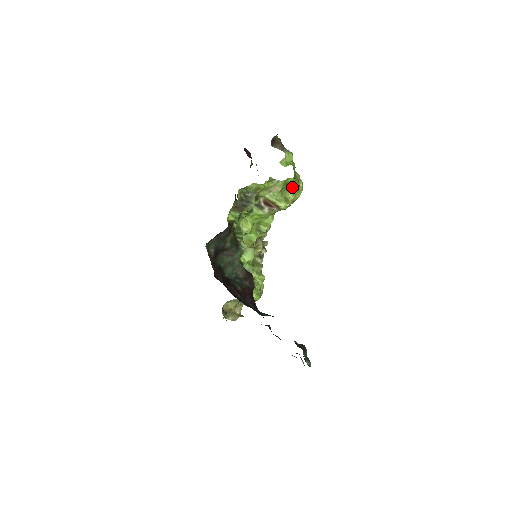
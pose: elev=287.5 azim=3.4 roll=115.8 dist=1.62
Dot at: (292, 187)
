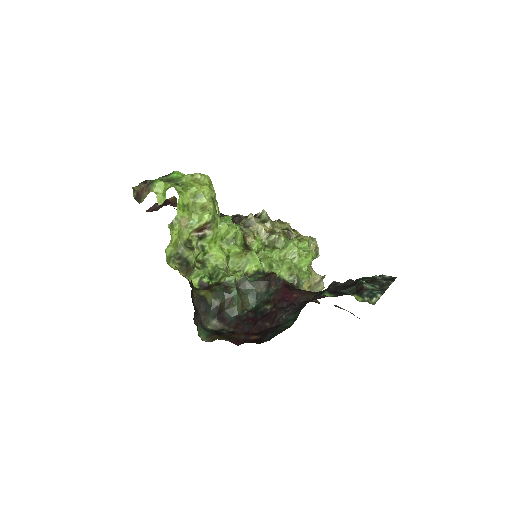
Dot at: (192, 197)
